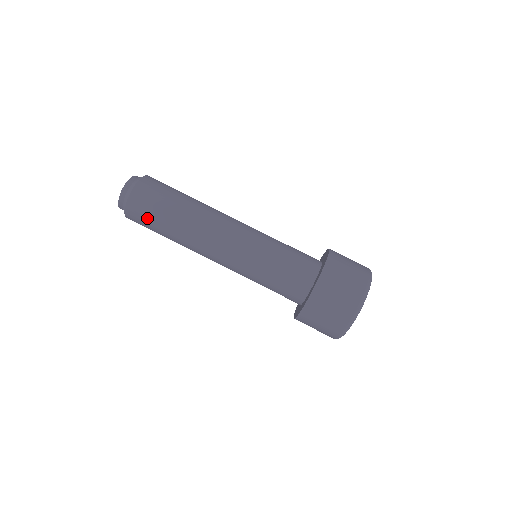
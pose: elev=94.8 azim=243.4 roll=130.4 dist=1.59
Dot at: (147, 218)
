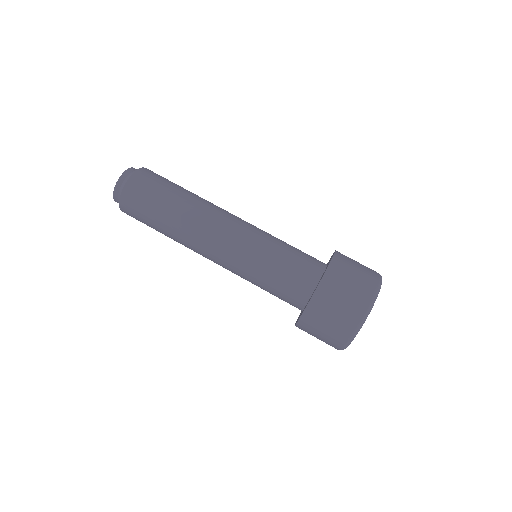
Dot at: (148, 194)
